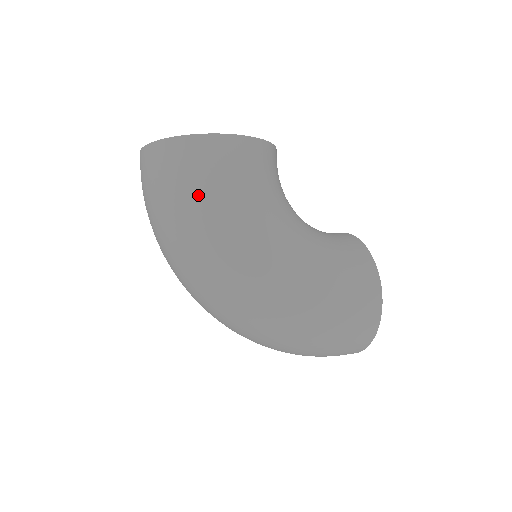
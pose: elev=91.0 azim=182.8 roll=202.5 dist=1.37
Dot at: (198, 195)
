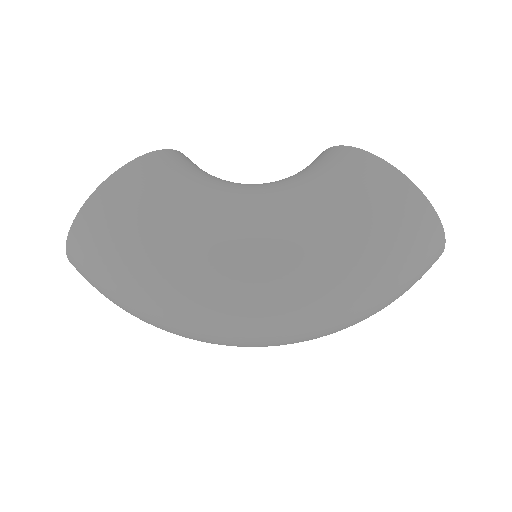
Dot at: (129, 254)
